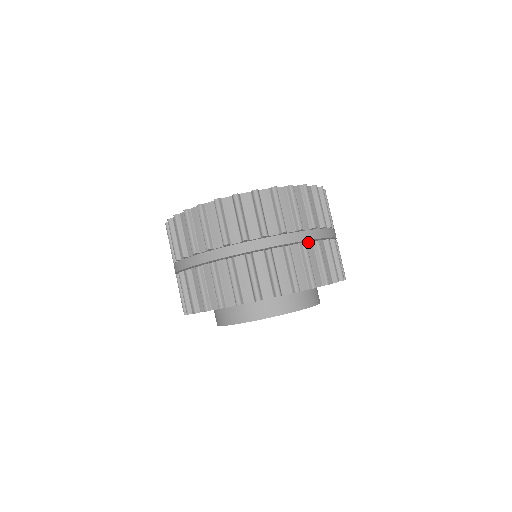
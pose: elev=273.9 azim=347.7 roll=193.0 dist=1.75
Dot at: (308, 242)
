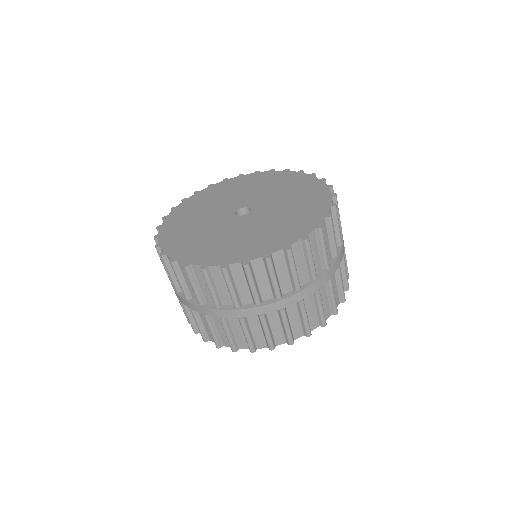
Dot at: occluded
